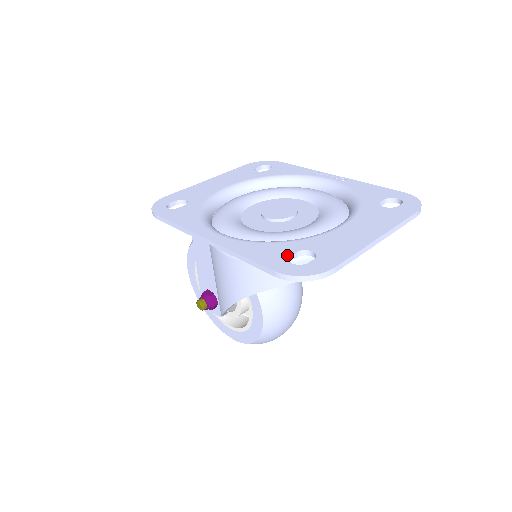
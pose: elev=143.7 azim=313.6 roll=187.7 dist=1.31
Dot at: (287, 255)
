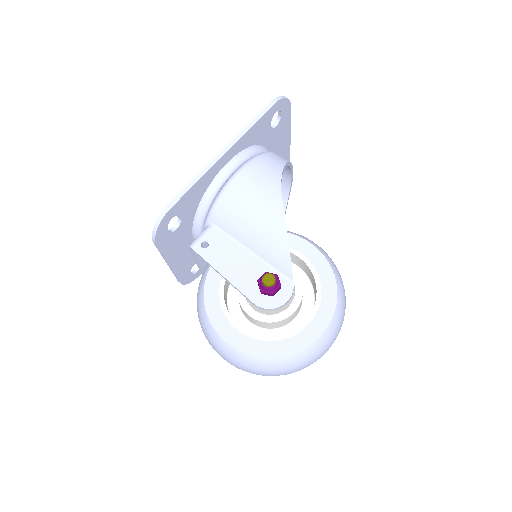
Dot at: occluded
